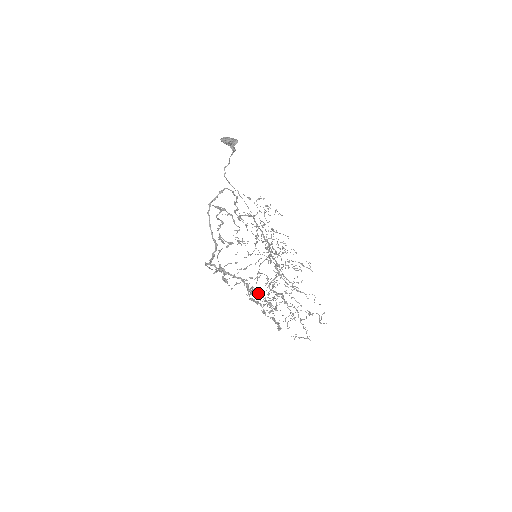
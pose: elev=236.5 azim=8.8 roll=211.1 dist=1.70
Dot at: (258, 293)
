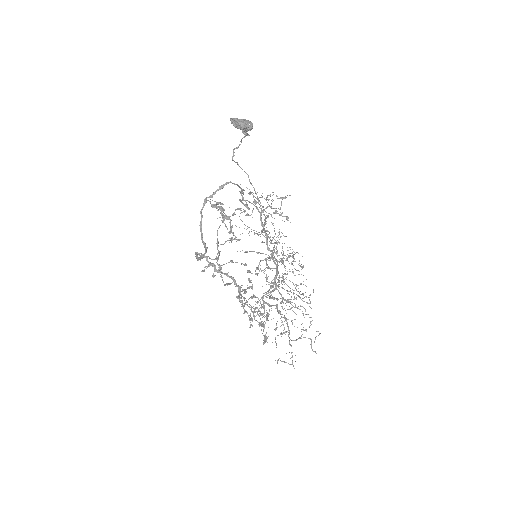
Dot at: (251, 296)
